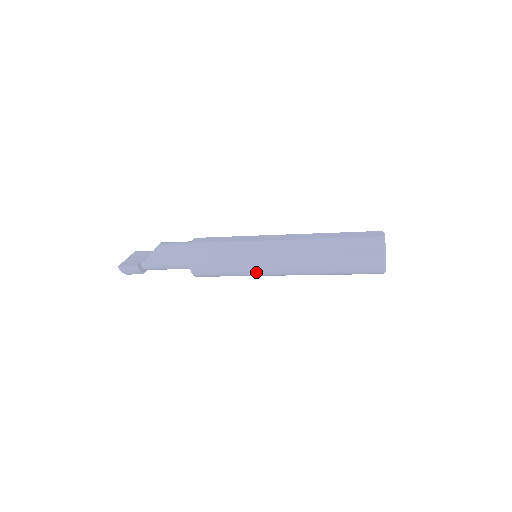
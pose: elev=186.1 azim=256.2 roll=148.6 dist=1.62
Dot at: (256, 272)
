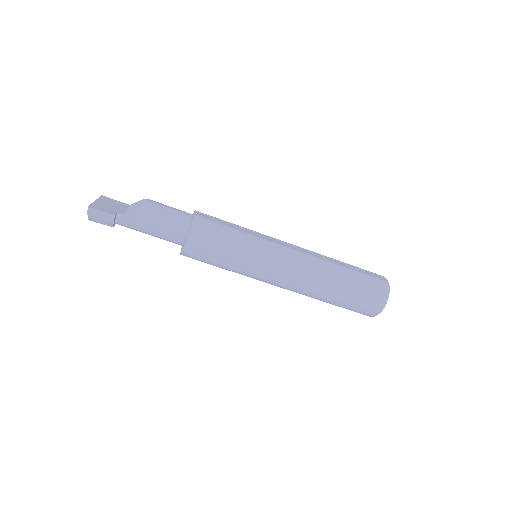
Dot at: (257, 274)
